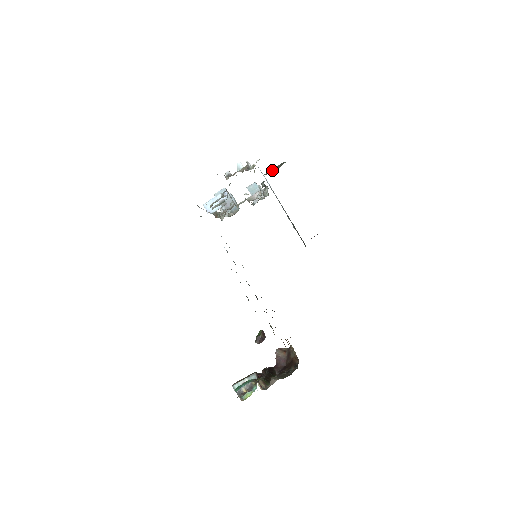
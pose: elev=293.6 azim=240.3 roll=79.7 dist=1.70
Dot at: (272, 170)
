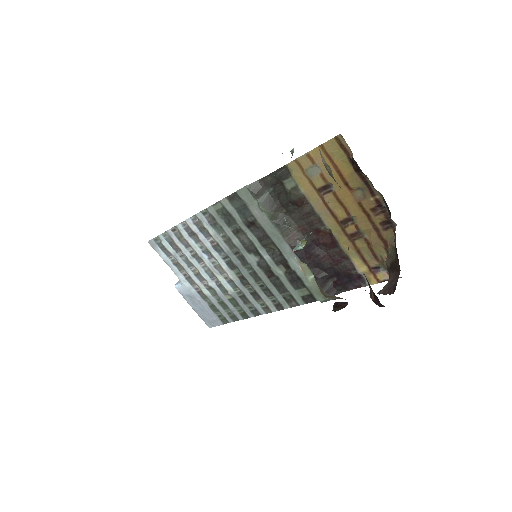
Dot at: occluded
